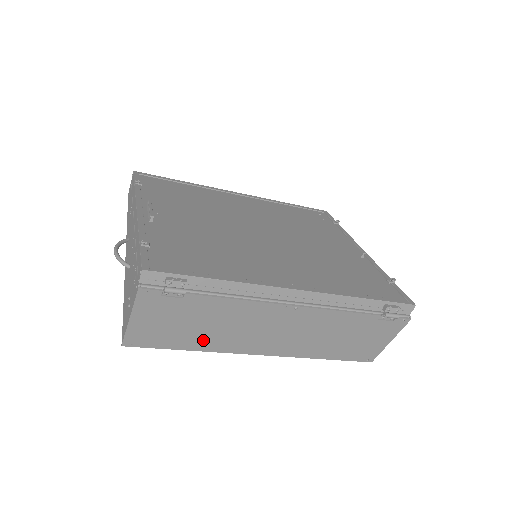
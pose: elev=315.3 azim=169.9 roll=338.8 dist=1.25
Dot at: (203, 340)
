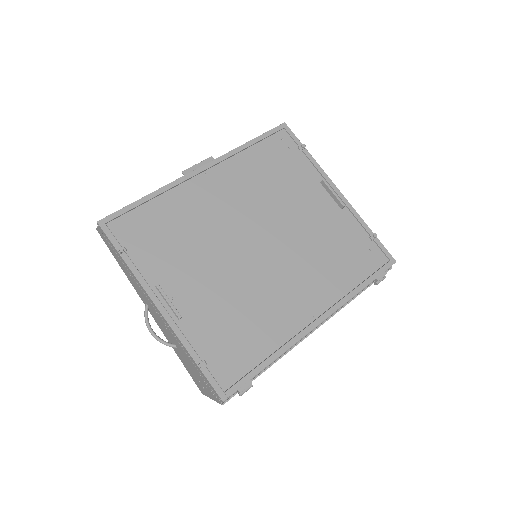
Dot at: occluded
